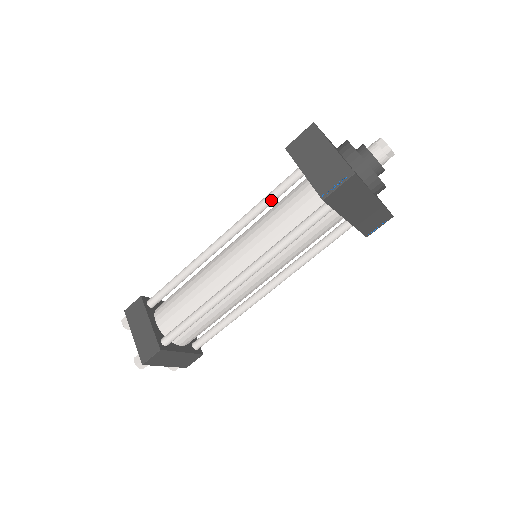
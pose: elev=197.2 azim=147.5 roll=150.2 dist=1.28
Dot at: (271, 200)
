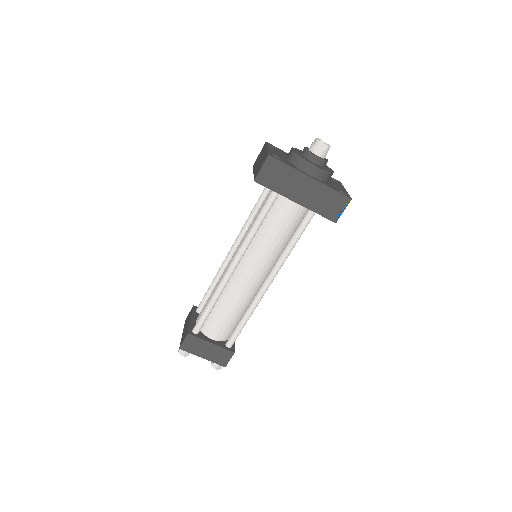
Dot at: (256, 208)
